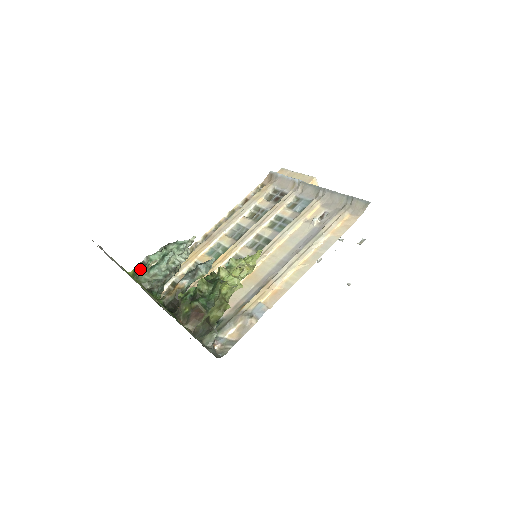
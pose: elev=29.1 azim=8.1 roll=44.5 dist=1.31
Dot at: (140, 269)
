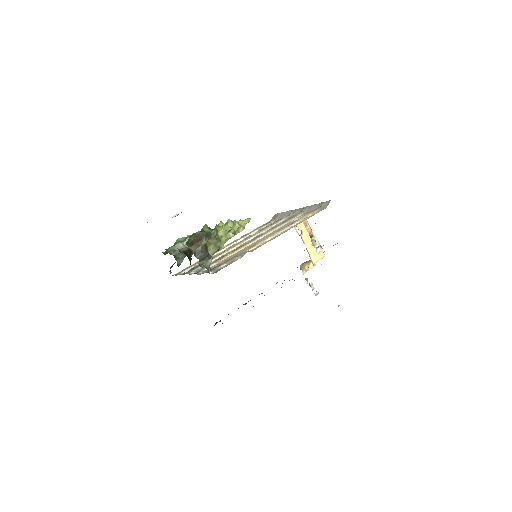
Dot at: occluded
